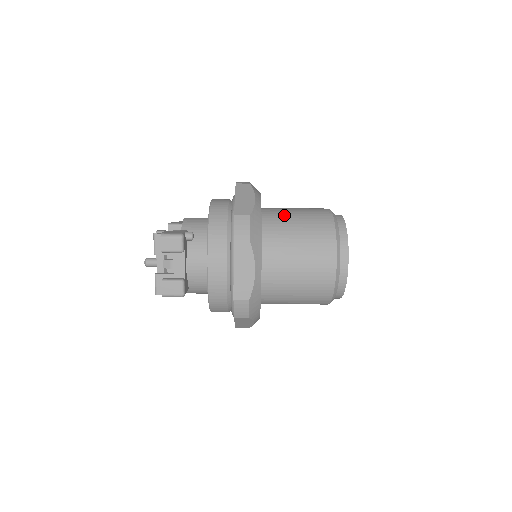
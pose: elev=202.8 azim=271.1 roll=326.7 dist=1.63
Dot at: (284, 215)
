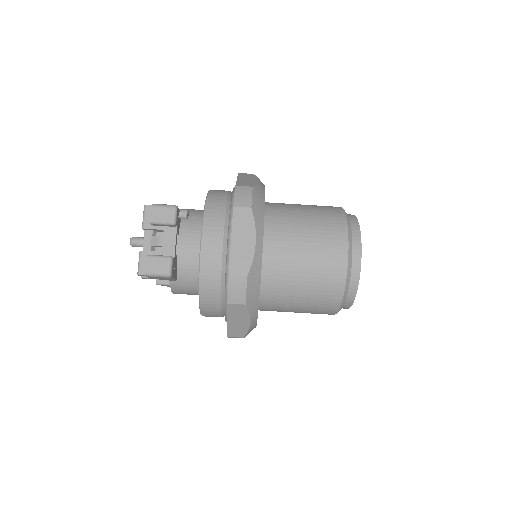
Dot at: (289, 204)
